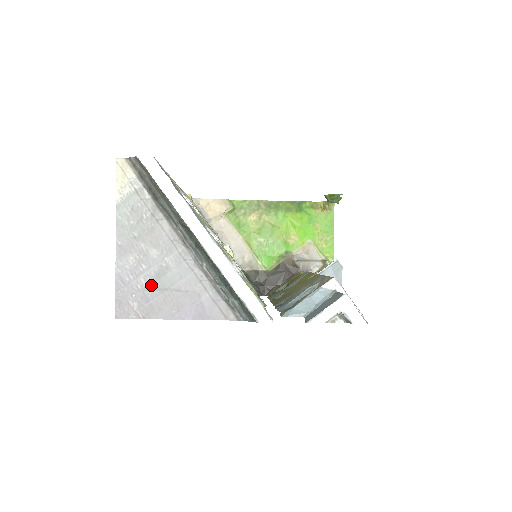
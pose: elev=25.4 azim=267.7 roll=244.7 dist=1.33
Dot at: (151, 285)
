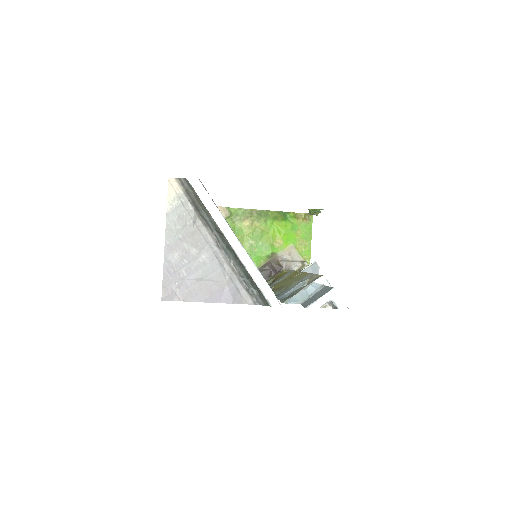
Dot at: (190, 276)
